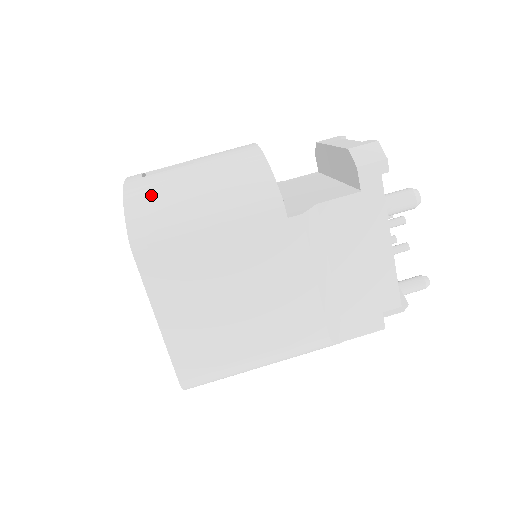
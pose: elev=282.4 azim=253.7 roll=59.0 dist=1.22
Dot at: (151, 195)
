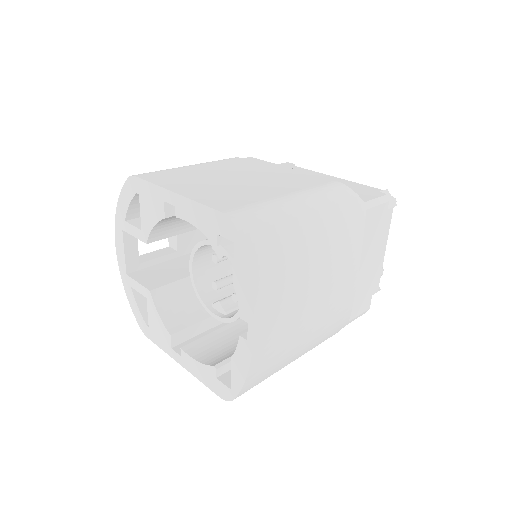
Dot at: occluded
